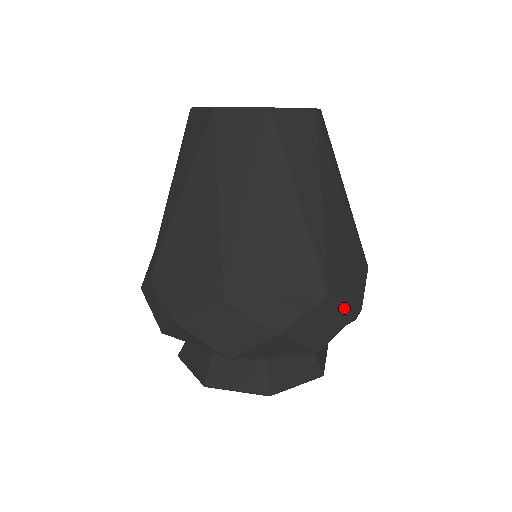
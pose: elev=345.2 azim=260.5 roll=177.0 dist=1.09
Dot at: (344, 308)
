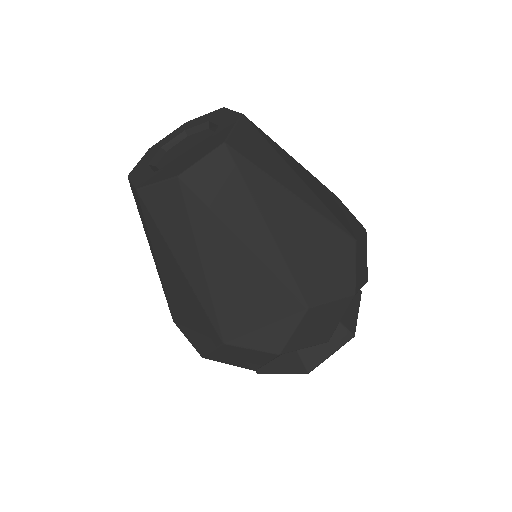
Dot at: (362, 239)
